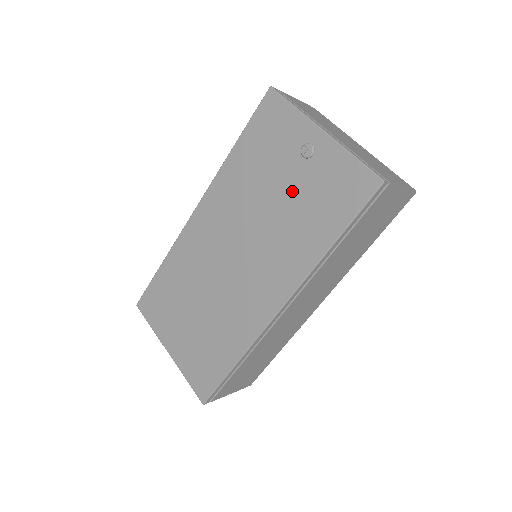
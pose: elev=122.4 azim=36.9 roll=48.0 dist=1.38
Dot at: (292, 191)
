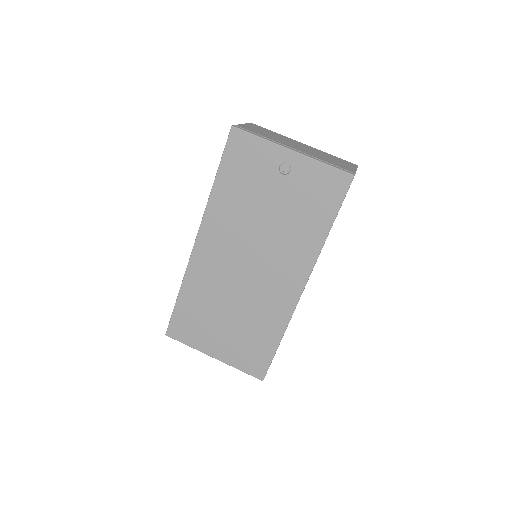
Dot at: (282, 202)
